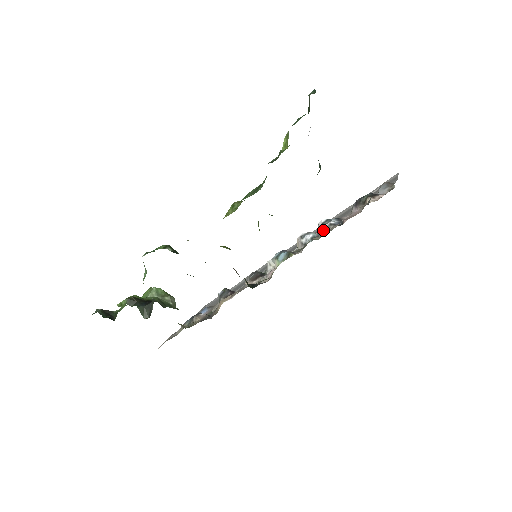
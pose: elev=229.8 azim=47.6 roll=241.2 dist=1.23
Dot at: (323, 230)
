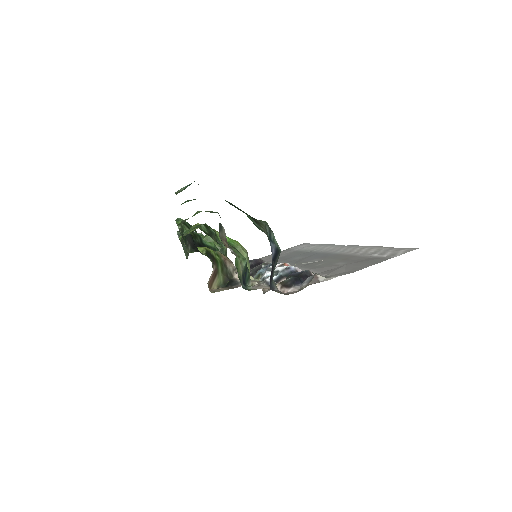
Dot at: occluded
